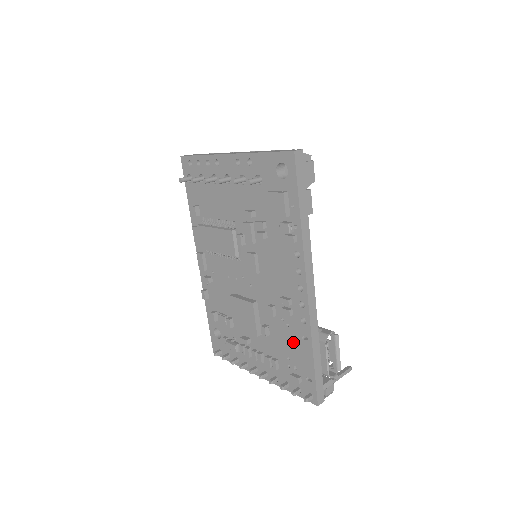
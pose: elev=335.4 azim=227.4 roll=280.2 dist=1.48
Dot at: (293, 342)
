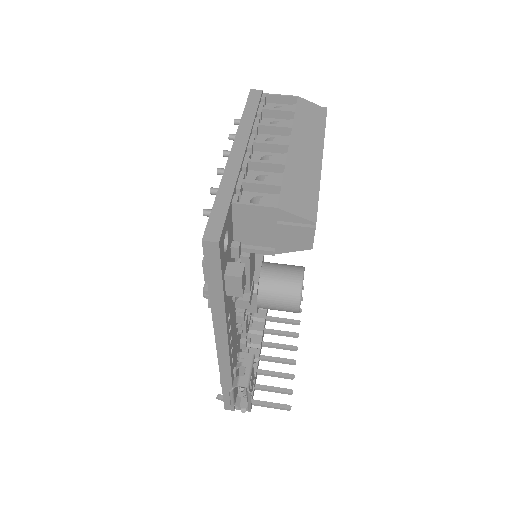
Dot at: occluded
